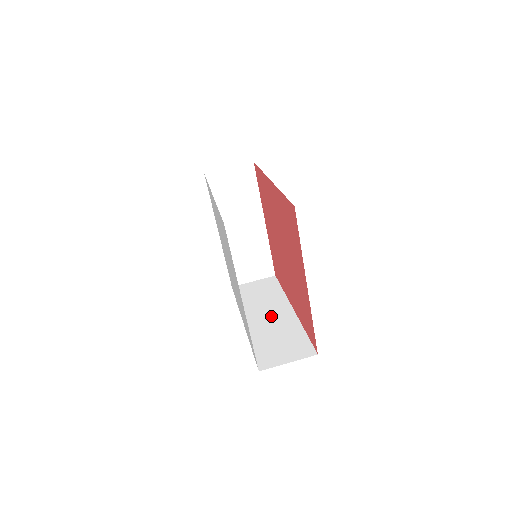
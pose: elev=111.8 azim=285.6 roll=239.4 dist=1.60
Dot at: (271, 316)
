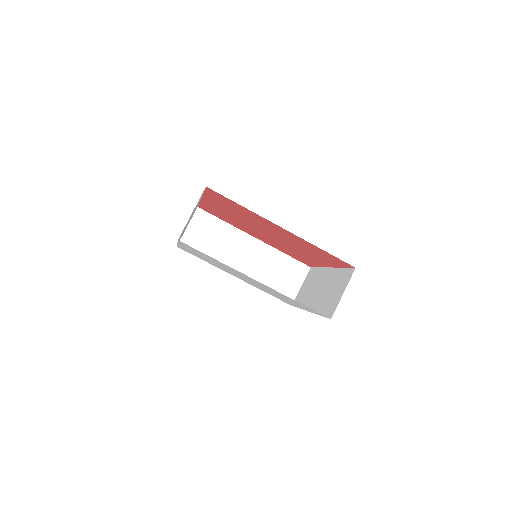
Dot at: (248, 257)
